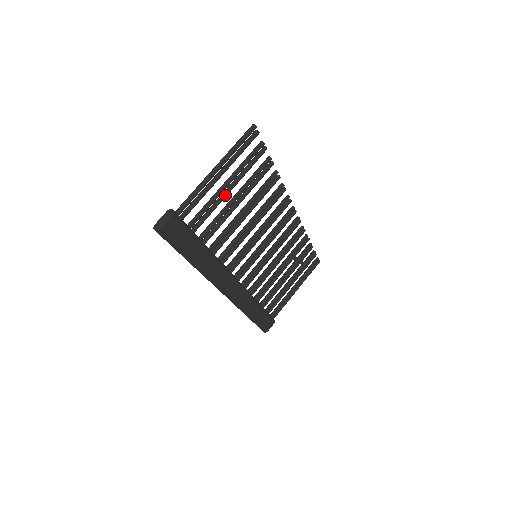
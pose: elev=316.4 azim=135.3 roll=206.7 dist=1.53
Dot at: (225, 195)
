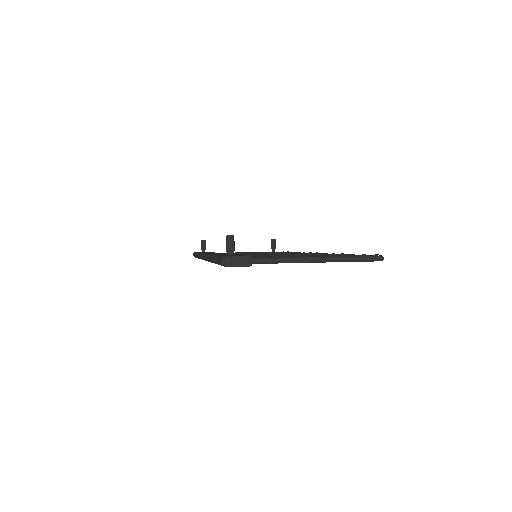
Dot at: occluded
